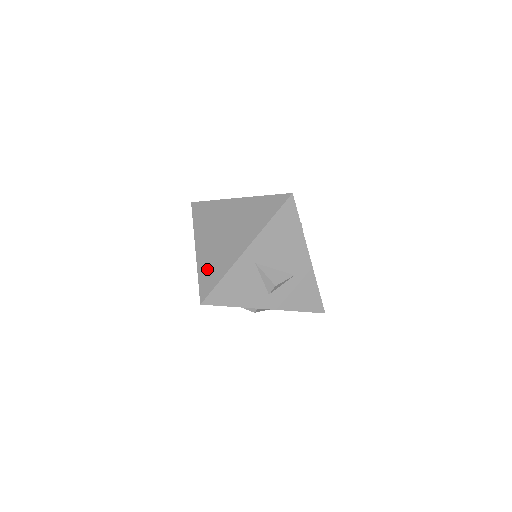
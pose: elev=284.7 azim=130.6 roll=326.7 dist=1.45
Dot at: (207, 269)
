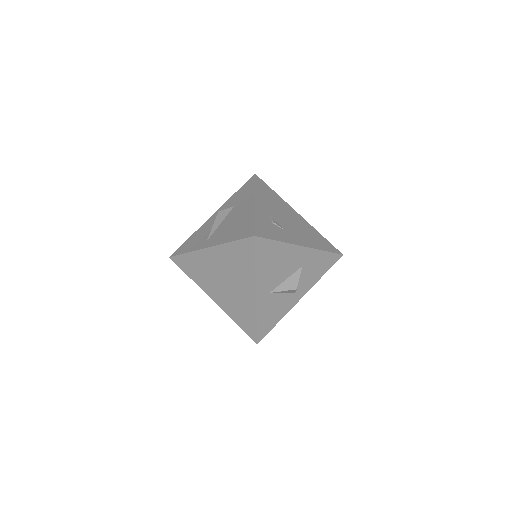
Dot at: (238, 317)
